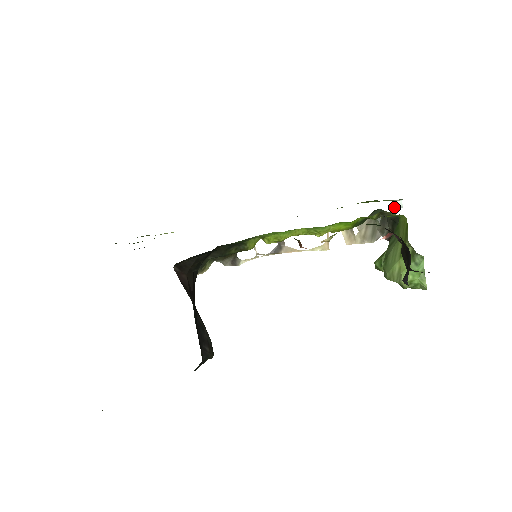
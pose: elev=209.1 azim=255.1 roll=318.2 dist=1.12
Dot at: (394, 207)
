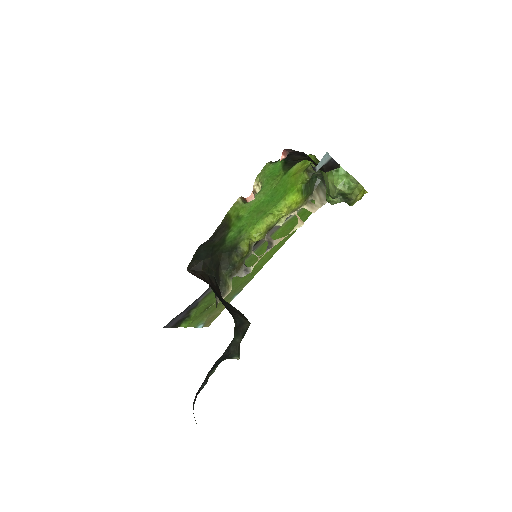
Dot at: occluded
